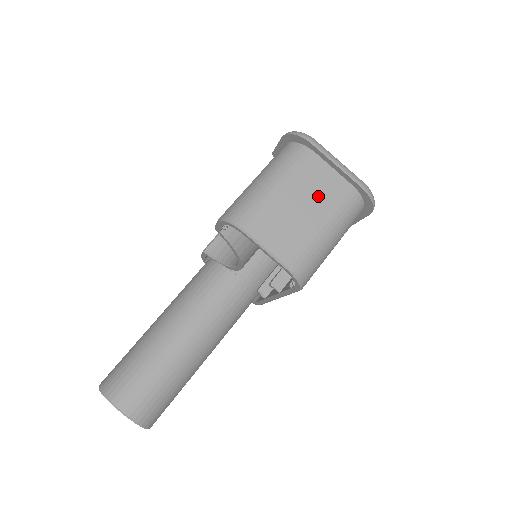
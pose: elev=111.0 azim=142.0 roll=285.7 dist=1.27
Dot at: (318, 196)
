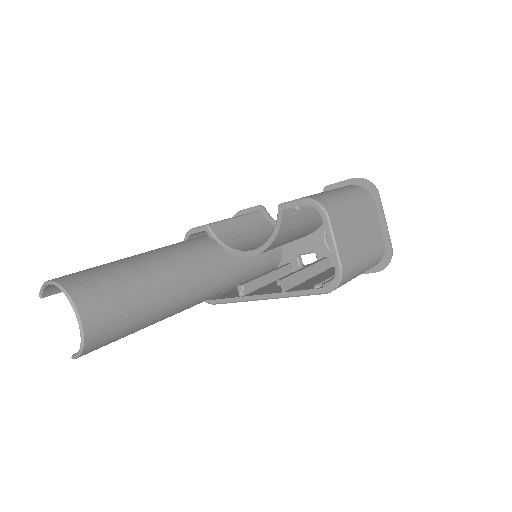
Dot at: (369, 233)
